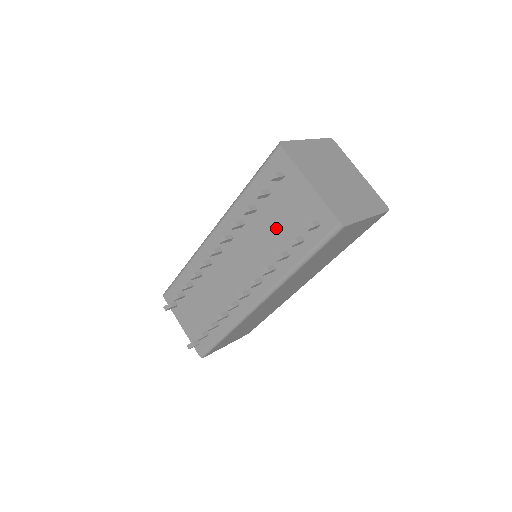
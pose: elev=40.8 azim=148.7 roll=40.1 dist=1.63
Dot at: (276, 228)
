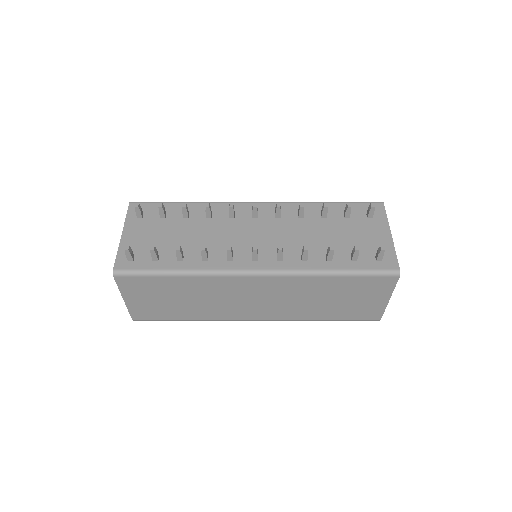
Dot at: (334, 238)
